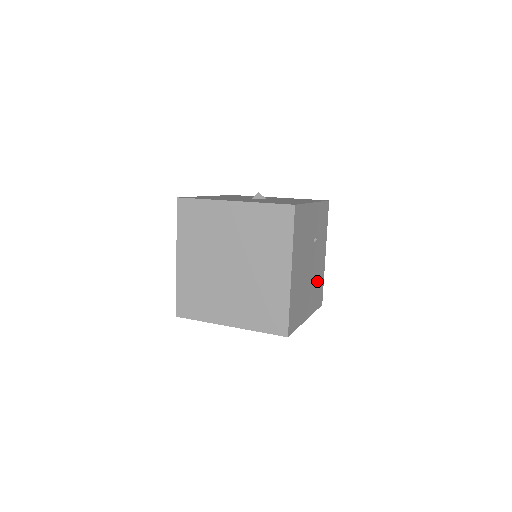
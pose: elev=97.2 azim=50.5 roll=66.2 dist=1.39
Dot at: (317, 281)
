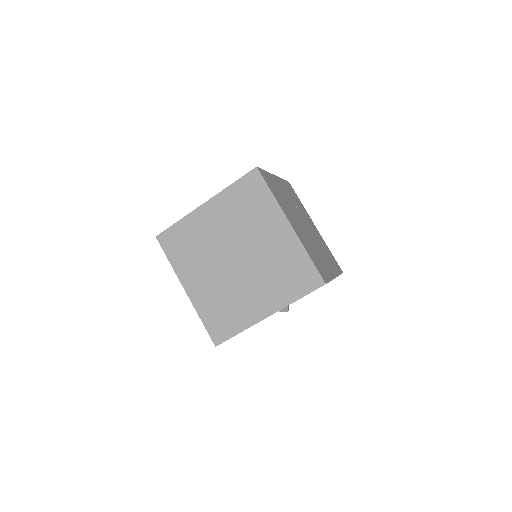
Dot at: (323, 247)
